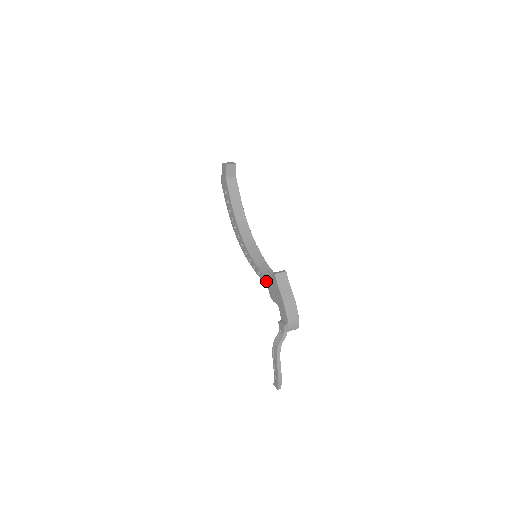
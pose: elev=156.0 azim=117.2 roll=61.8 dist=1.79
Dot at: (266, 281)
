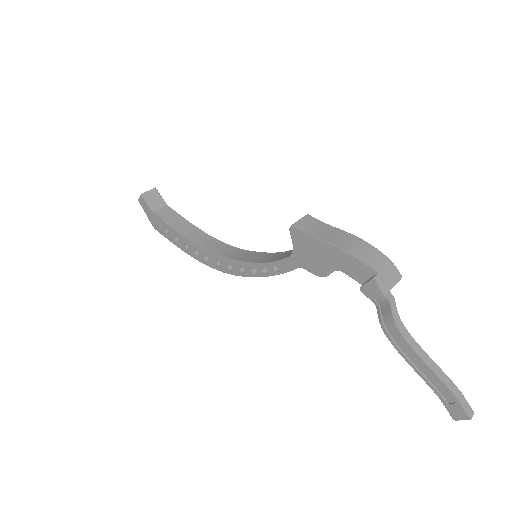
Dot at: (292, 261)
